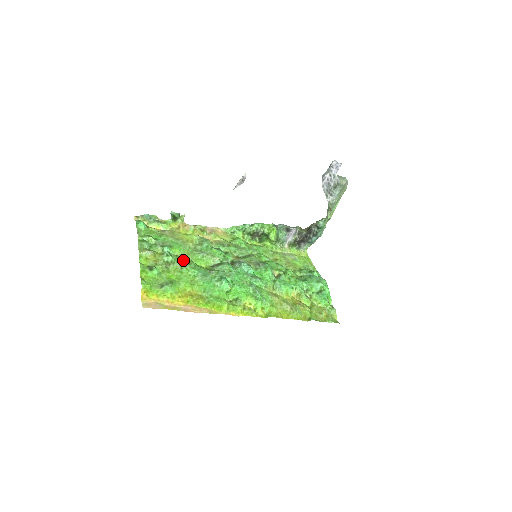
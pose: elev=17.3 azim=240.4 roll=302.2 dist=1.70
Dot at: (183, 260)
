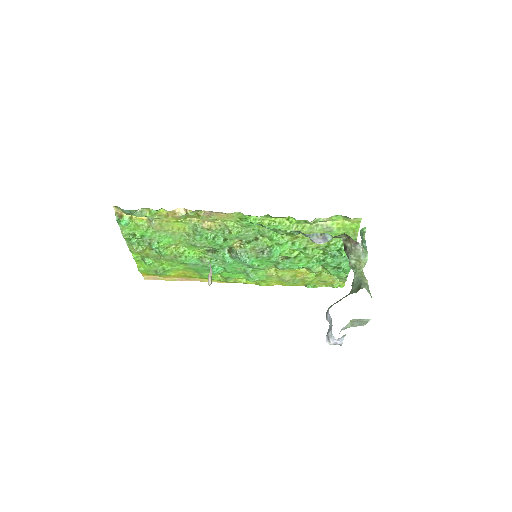
Dot at: (173, 253)
